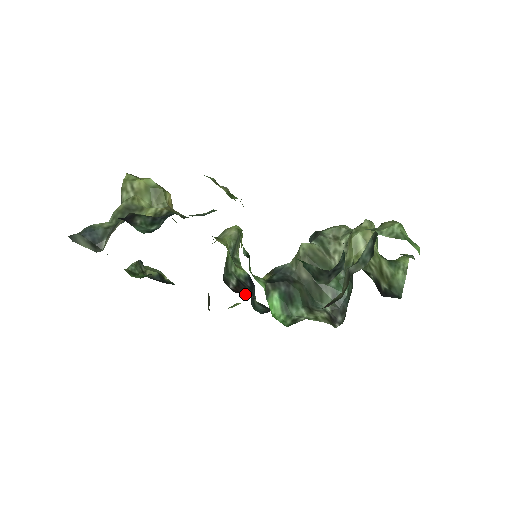
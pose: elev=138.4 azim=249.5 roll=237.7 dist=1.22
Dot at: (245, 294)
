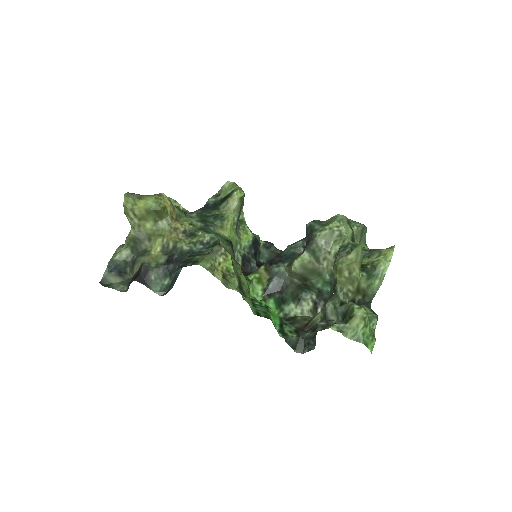
Dot at: (249, 270)
